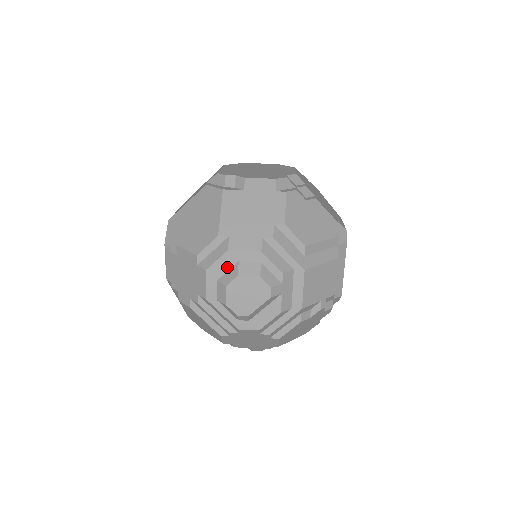
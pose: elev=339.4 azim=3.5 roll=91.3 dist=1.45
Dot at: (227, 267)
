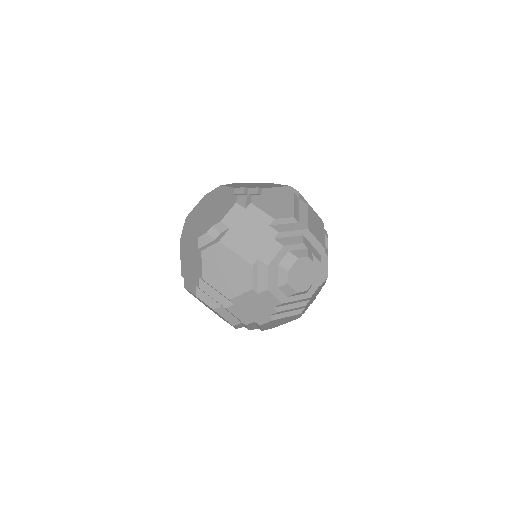
Dot at: (276, 275)
